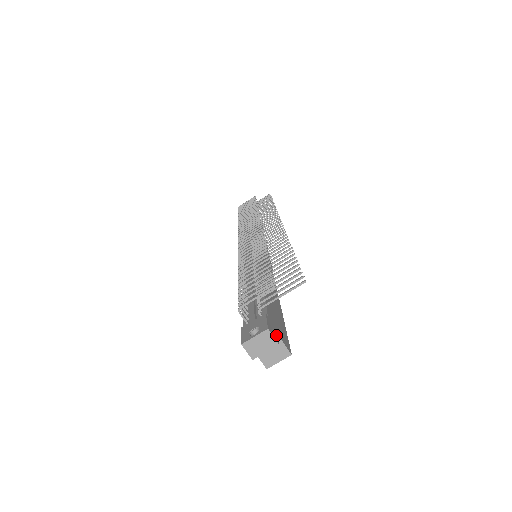
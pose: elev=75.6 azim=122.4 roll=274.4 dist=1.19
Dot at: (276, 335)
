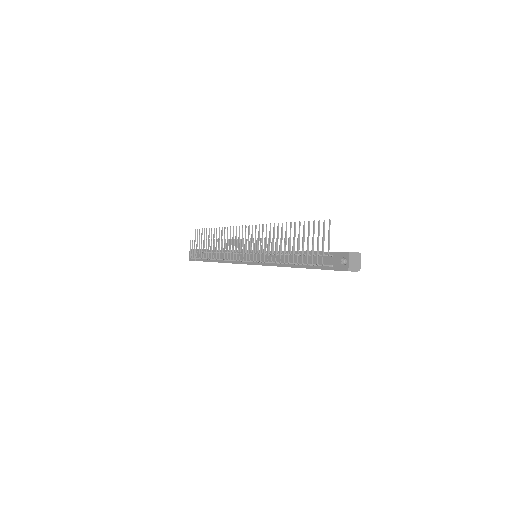
Dot at: occluded
